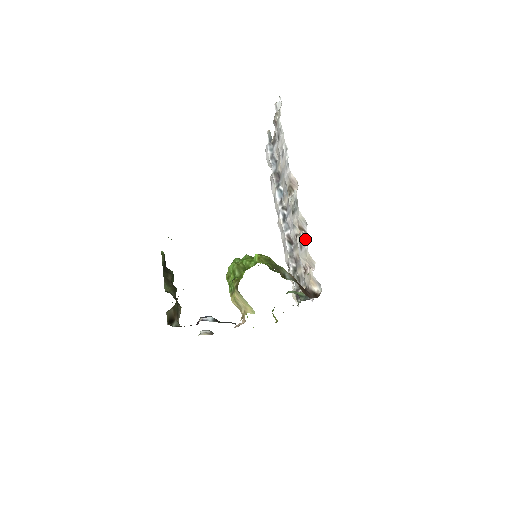
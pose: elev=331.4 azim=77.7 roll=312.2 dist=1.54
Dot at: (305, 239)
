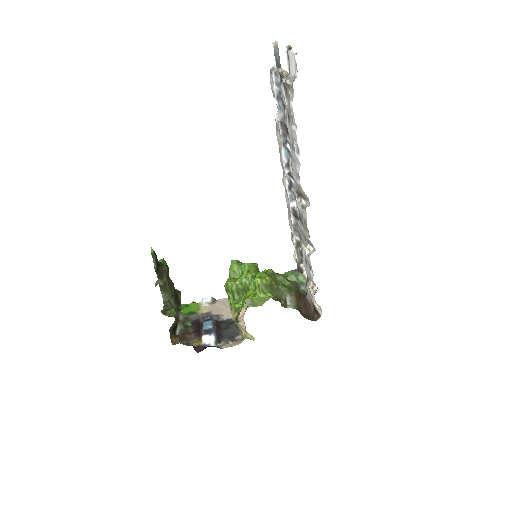
Dot at: (311, 266)
